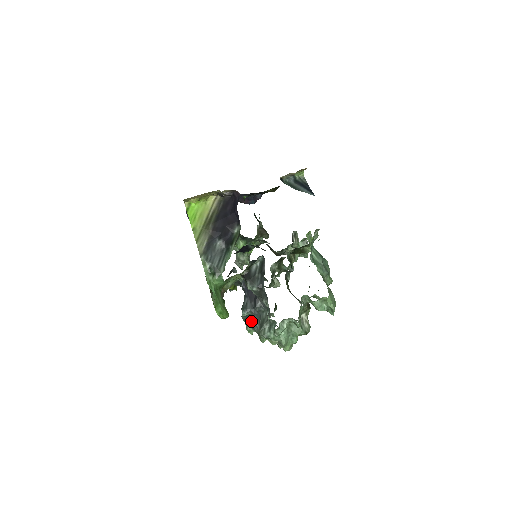
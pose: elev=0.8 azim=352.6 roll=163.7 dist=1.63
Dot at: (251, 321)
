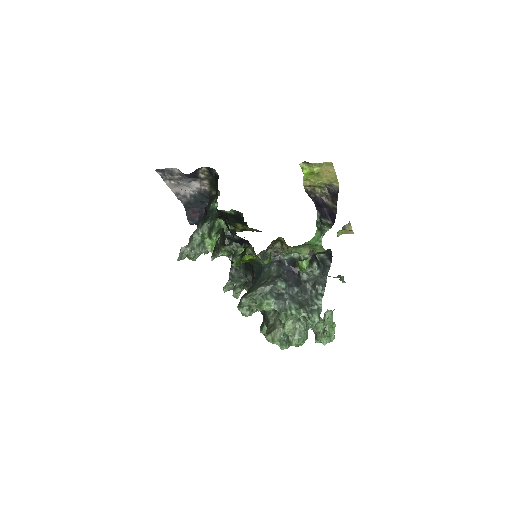
Dot at: (281, 296)
